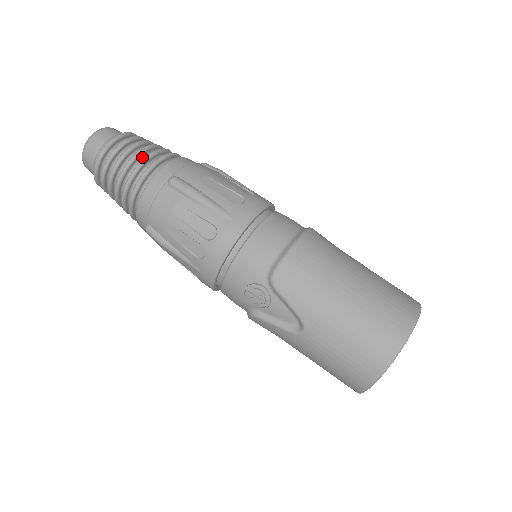
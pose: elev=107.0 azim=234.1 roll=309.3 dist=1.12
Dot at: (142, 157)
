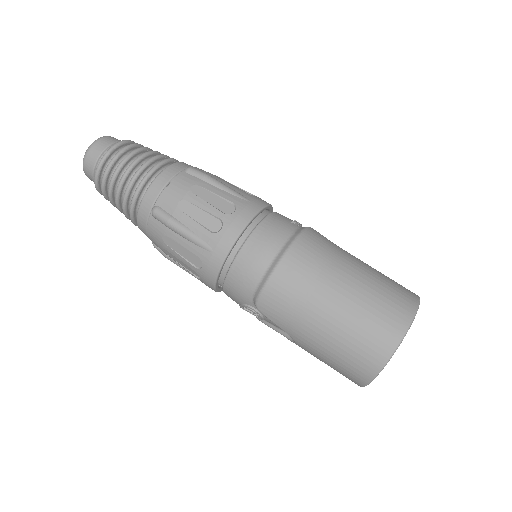
Dot at: (128, 179)
